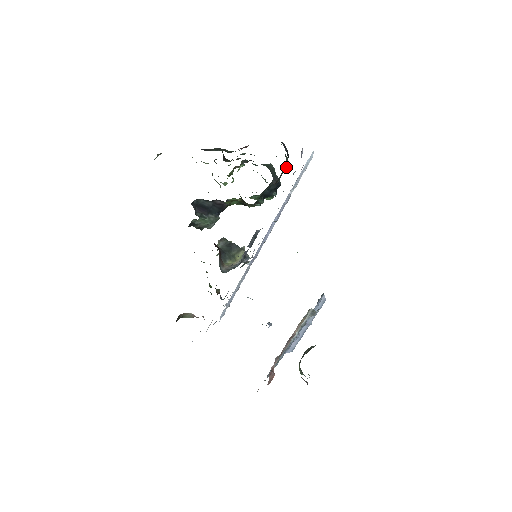
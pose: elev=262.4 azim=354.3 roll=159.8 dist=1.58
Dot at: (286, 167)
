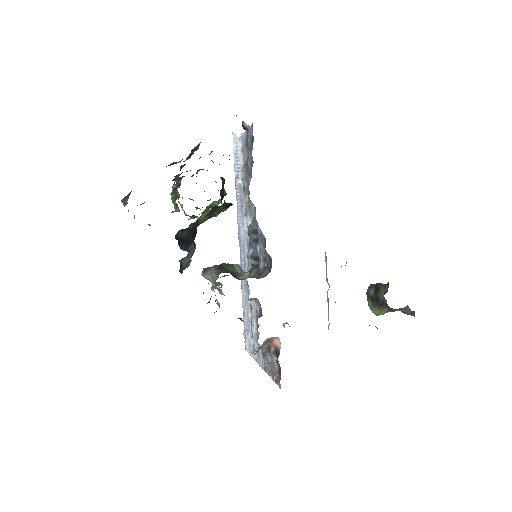
Dot at: (229, 155)
